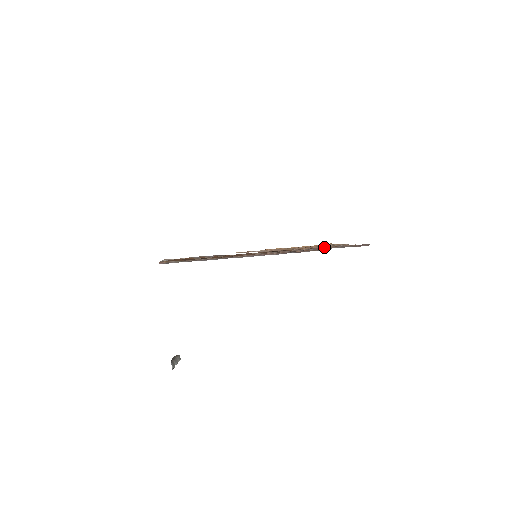
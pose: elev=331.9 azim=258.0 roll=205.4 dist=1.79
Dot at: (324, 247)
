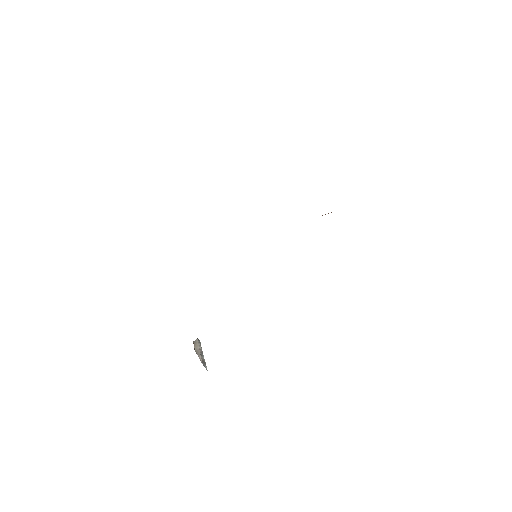
Dot at: occluded
